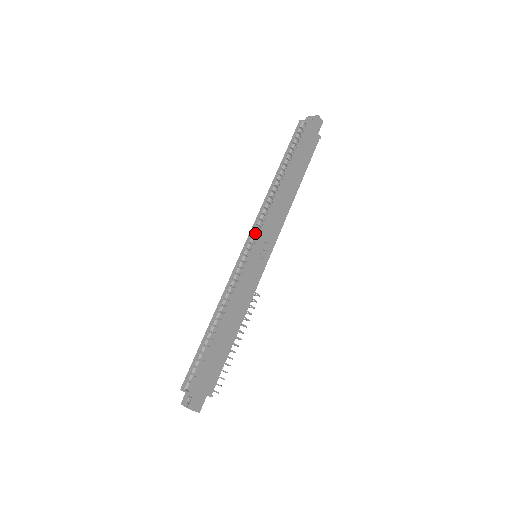
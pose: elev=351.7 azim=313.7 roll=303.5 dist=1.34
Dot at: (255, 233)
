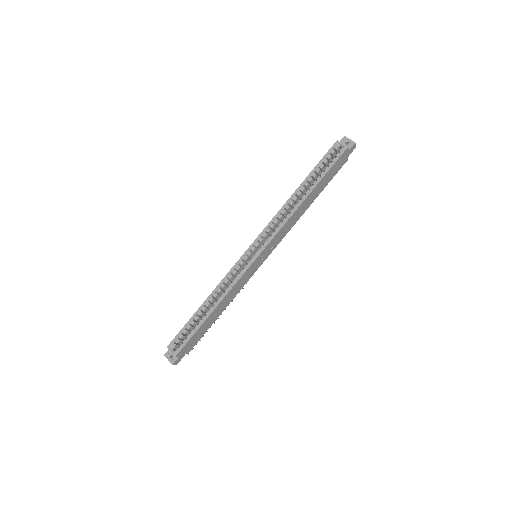
Dot at: (262, 239)
